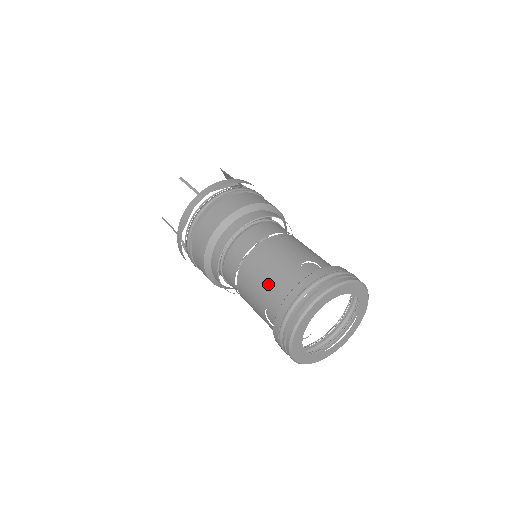
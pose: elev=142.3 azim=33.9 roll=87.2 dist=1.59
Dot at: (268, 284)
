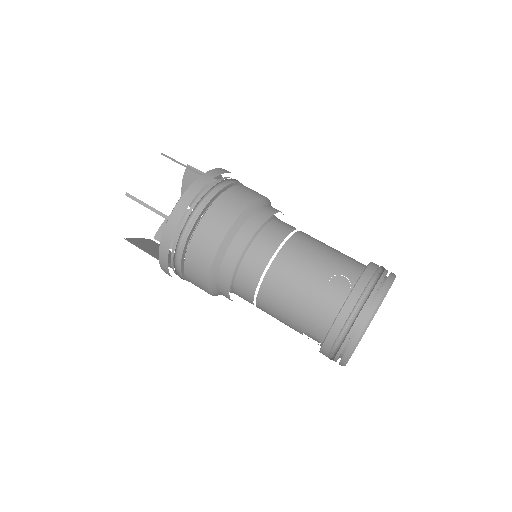
Dot at: (300, 314)
